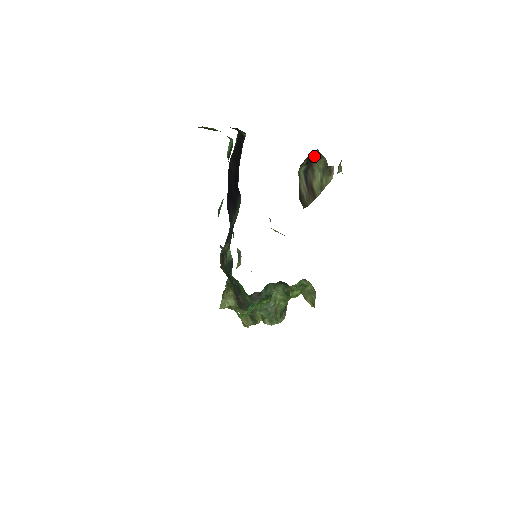
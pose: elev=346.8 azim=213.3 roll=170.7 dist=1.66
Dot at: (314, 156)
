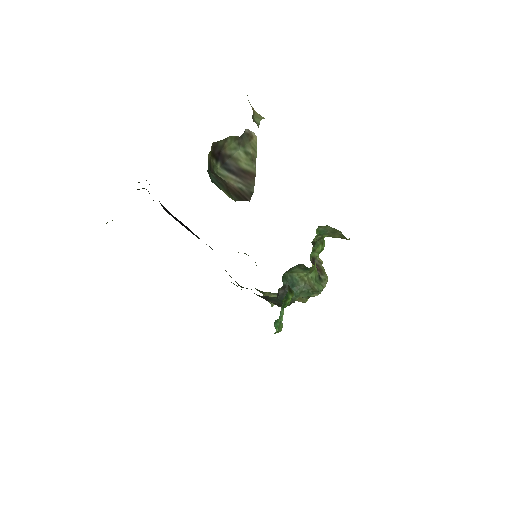
Dot at: (216, 149)
